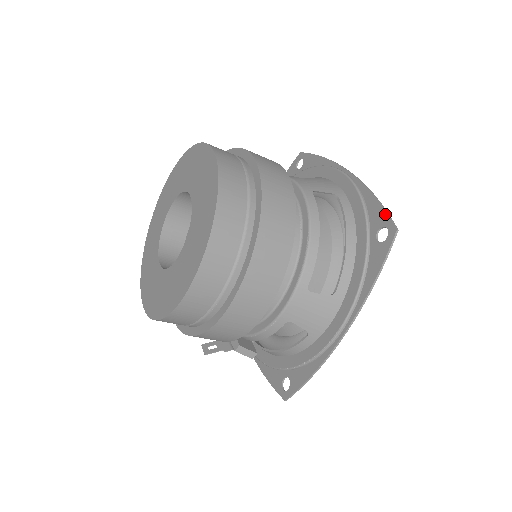
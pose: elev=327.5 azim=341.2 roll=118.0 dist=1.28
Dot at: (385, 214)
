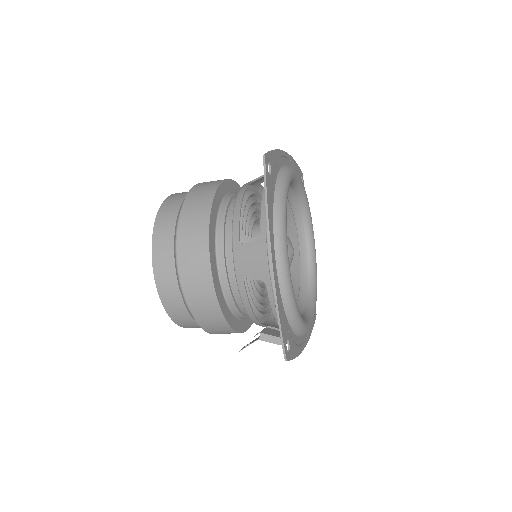
Dot at: occluded
